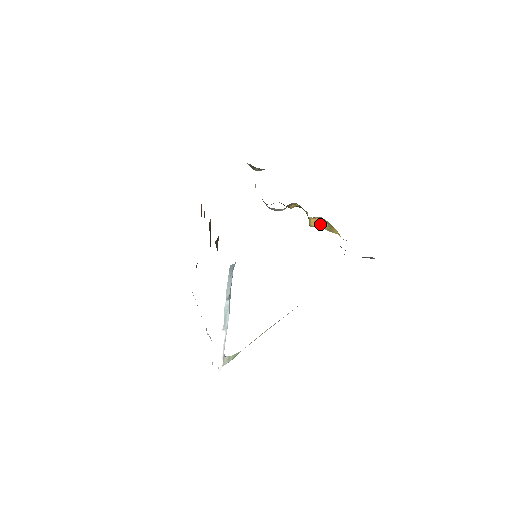
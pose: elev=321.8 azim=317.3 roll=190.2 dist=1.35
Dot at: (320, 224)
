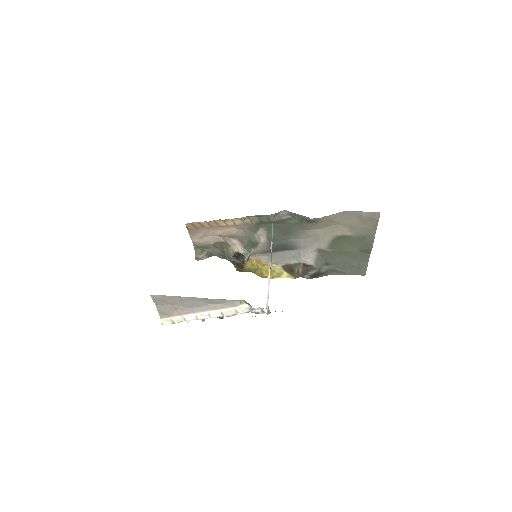
Dot at: (271, 273)
